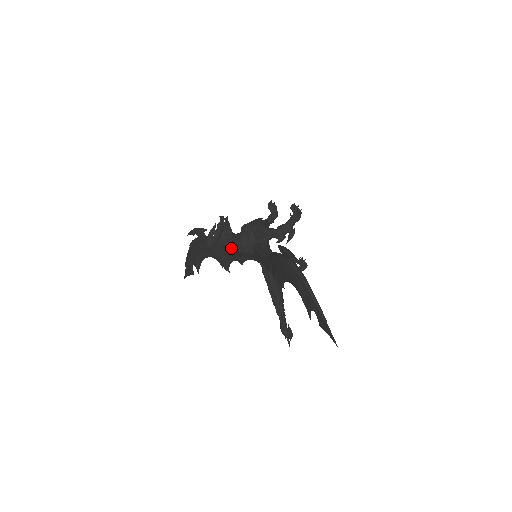
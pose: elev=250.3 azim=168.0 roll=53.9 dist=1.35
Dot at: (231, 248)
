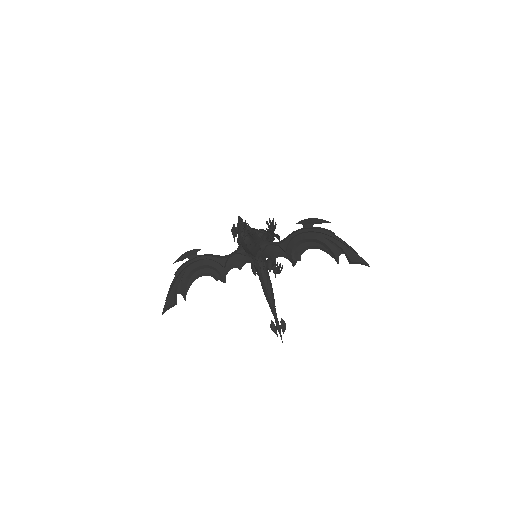
Dot at: (250, 241)
